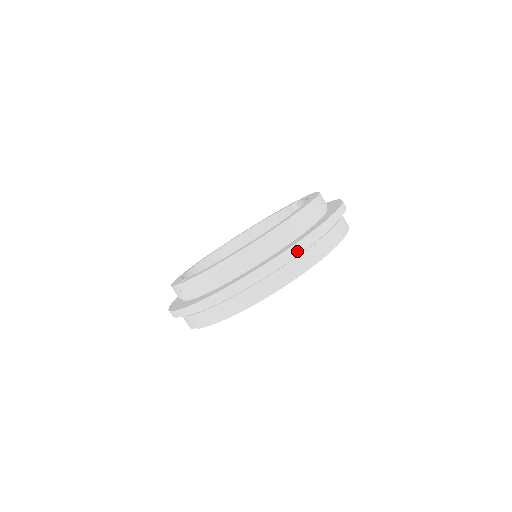
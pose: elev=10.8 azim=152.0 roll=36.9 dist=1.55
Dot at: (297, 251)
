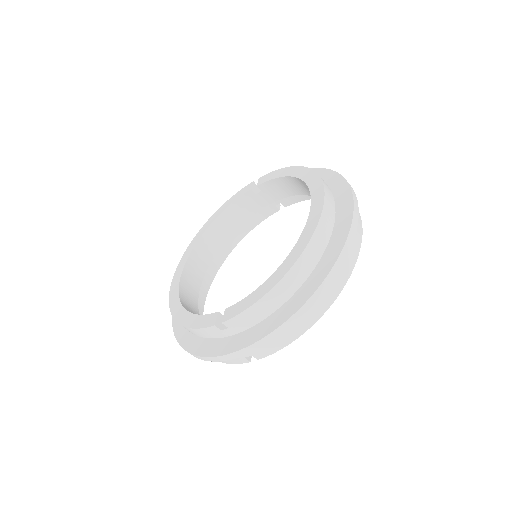
Dot at: (355, 232)
